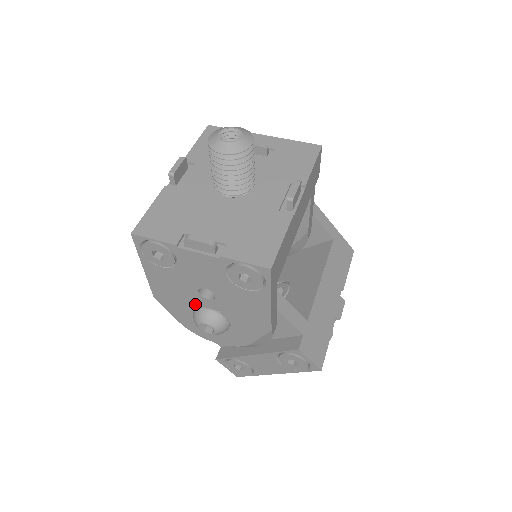
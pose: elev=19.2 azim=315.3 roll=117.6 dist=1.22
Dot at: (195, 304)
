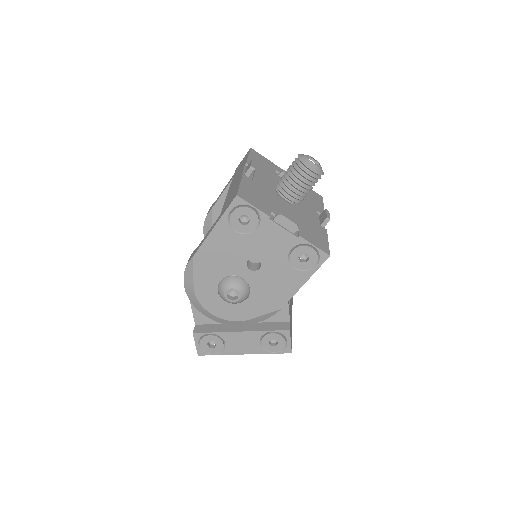
Dot at: (232, 272)
